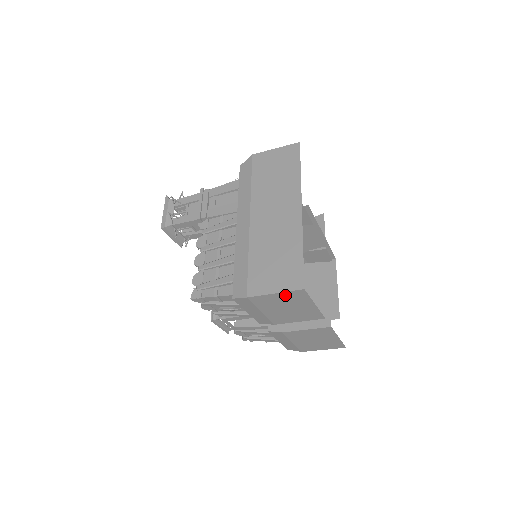
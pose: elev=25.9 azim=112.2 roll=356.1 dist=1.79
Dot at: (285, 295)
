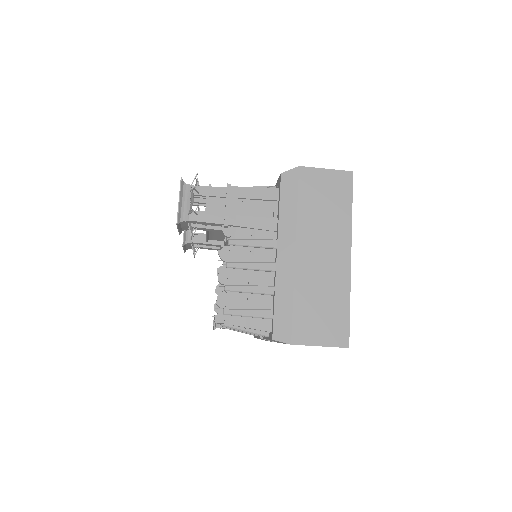
Dot at: occluded
